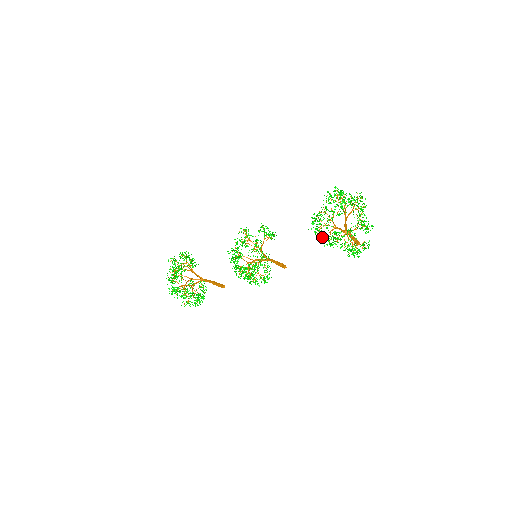
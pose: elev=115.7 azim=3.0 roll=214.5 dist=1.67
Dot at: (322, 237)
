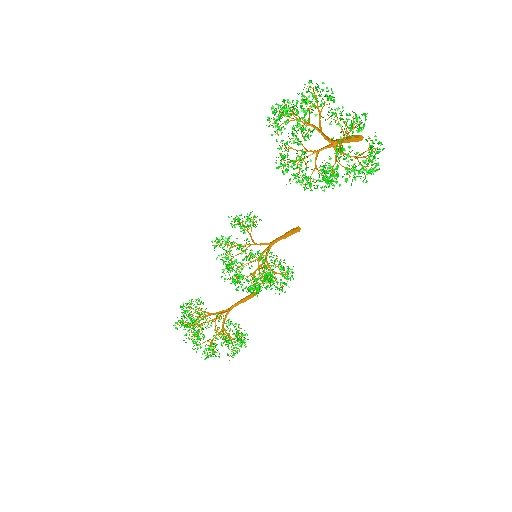
Dot at: occluded
